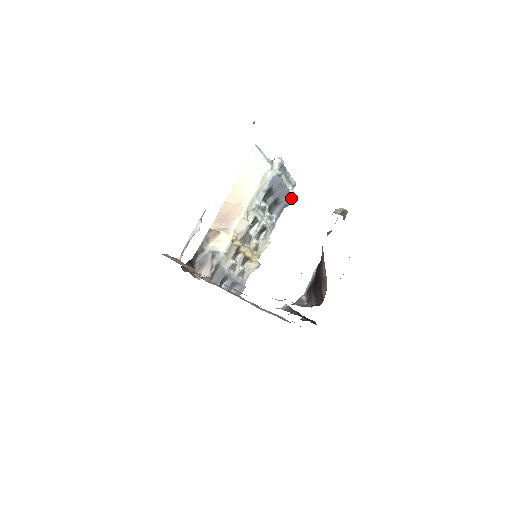
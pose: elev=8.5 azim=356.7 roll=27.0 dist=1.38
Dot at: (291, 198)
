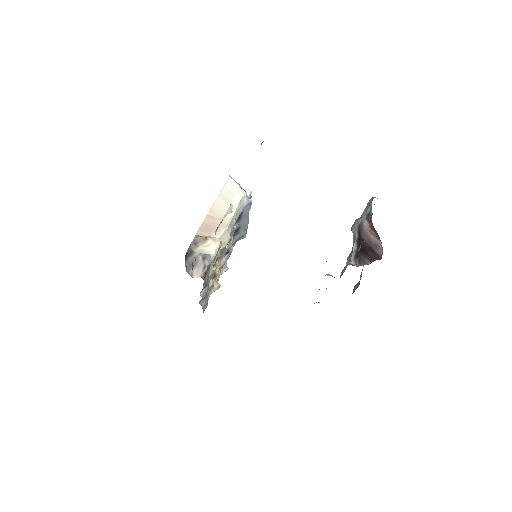
Dot at: (245, 232)
